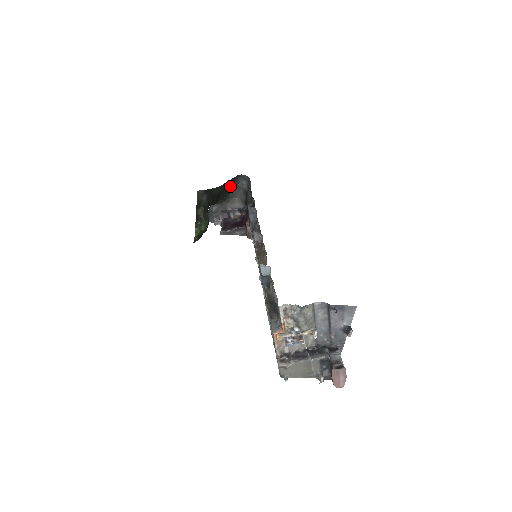
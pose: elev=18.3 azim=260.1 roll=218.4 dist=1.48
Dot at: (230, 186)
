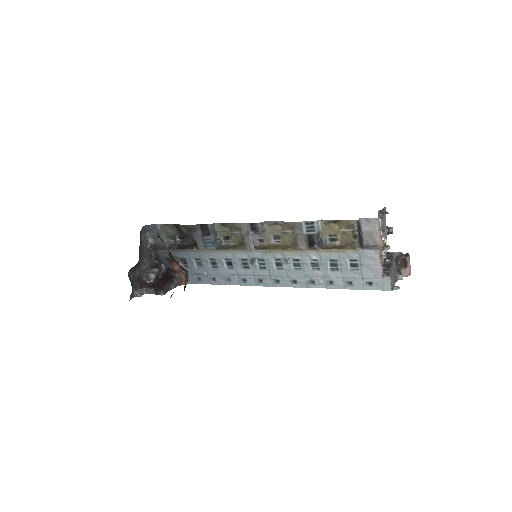
Dot at: occluded
